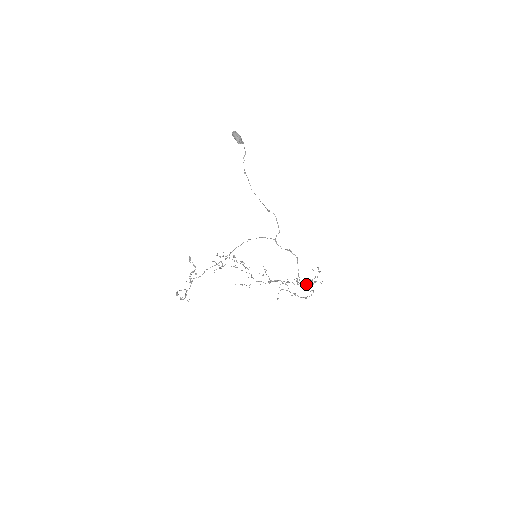
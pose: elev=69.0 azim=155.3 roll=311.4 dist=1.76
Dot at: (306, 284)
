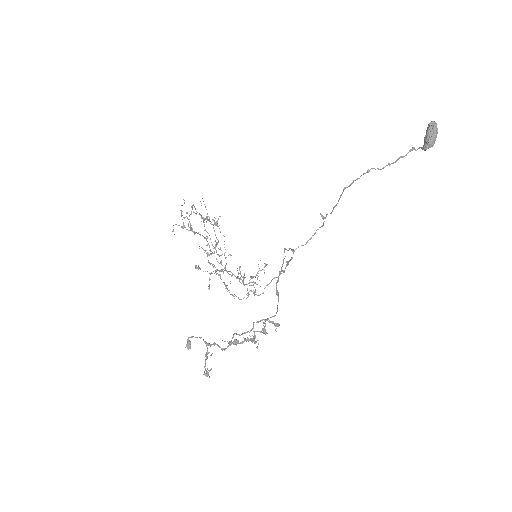
Dot at: (255, 292)
